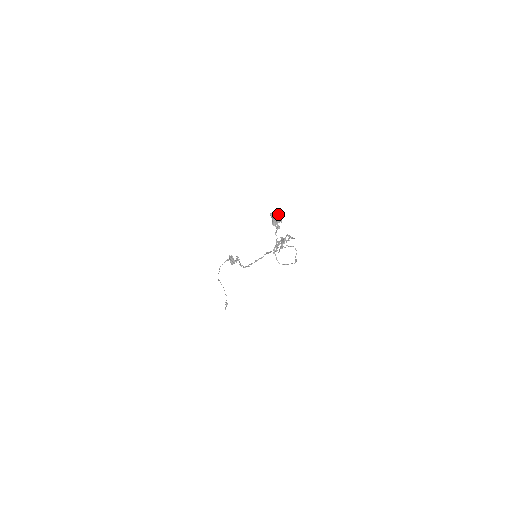
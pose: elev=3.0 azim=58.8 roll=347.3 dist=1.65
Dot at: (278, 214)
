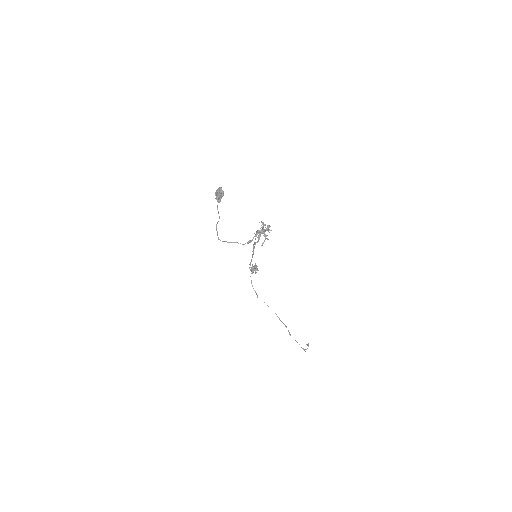
Dot at: (219, 188)
